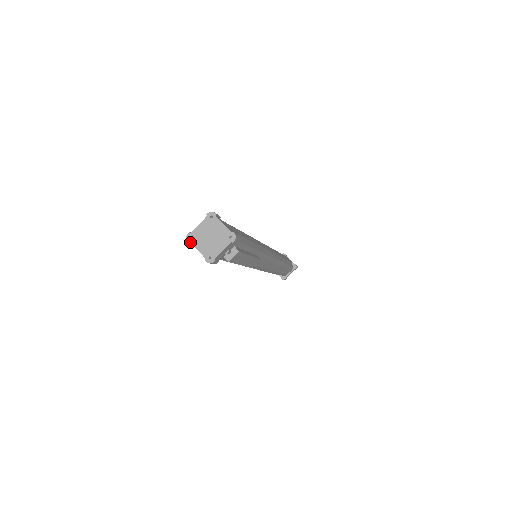
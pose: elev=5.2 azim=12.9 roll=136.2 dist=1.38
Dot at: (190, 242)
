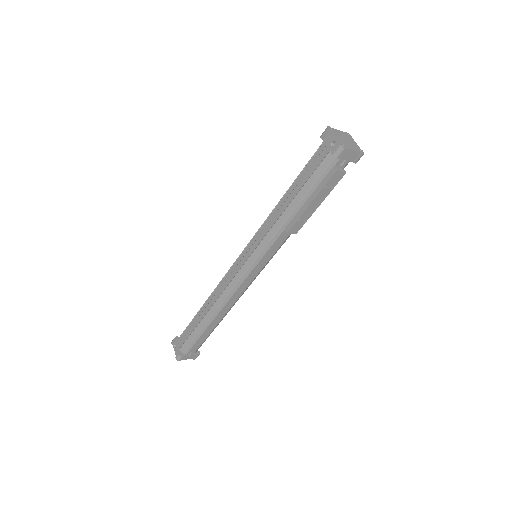
Dot at: (328, 131)
